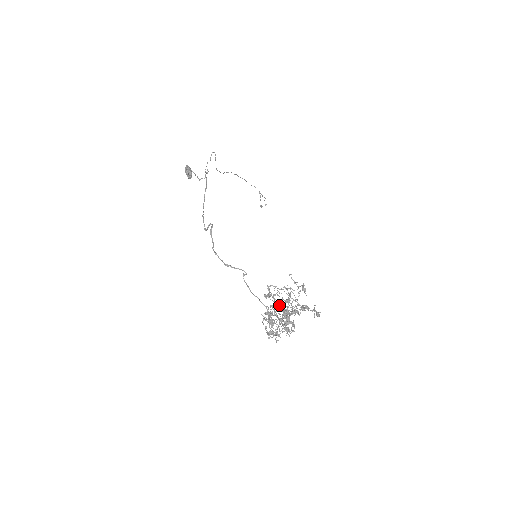
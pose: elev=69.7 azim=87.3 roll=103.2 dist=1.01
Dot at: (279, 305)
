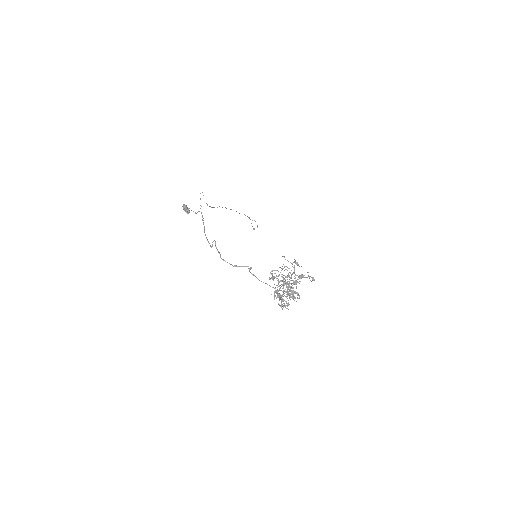
Dot at: occluded
